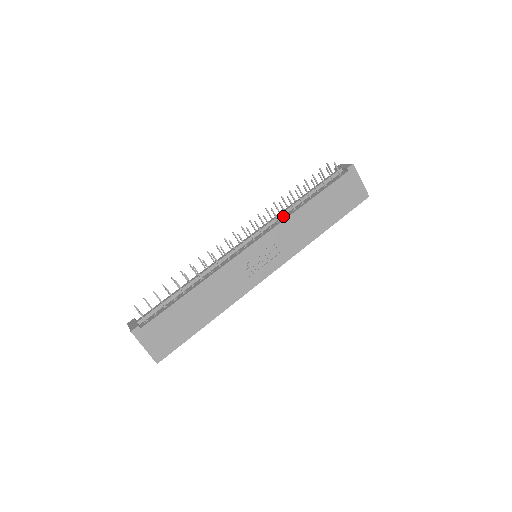
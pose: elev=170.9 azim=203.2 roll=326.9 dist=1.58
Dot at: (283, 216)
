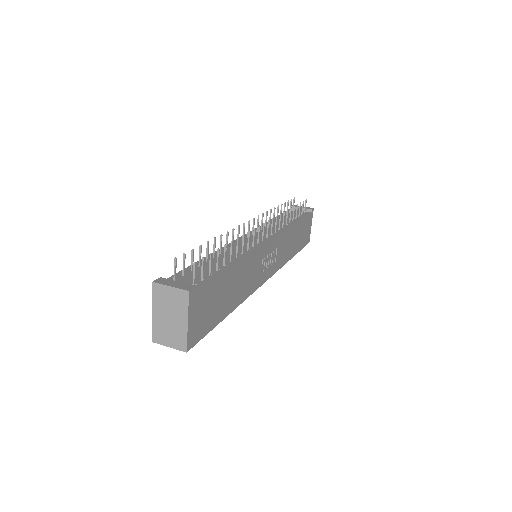
Dot at: occluded
